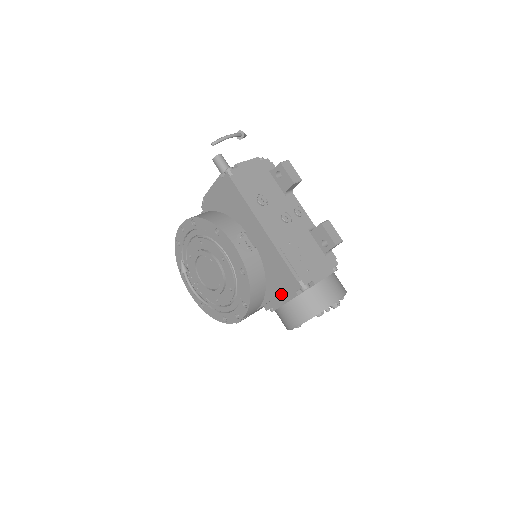
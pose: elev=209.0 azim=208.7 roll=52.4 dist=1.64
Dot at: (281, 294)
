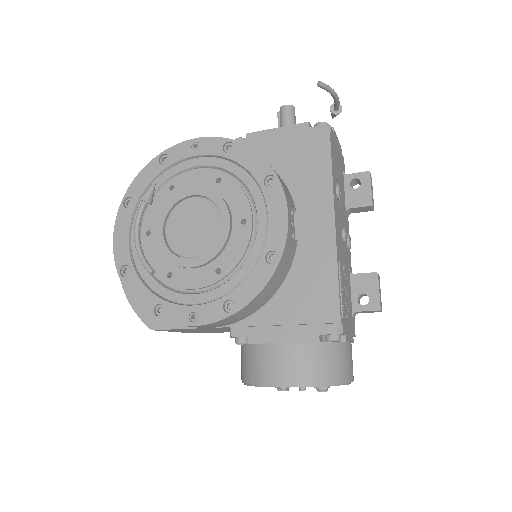
Dot at: (286, 326)
